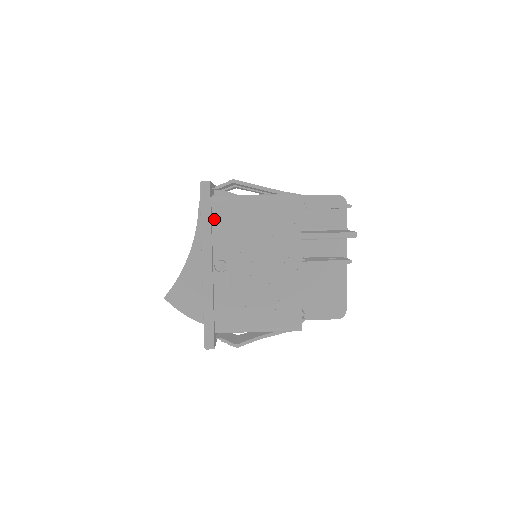
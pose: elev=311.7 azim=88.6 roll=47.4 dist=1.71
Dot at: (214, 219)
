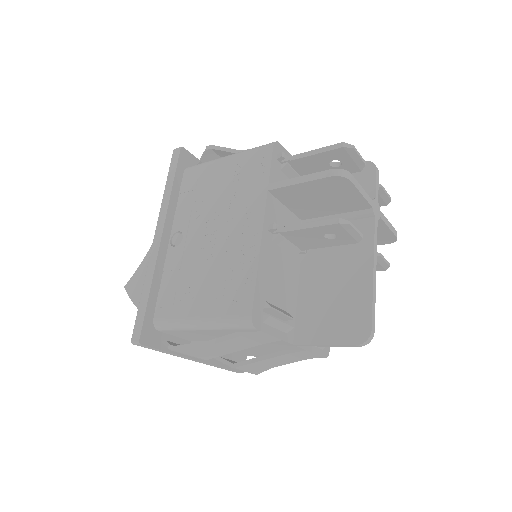
Dot at: (182, 188)
